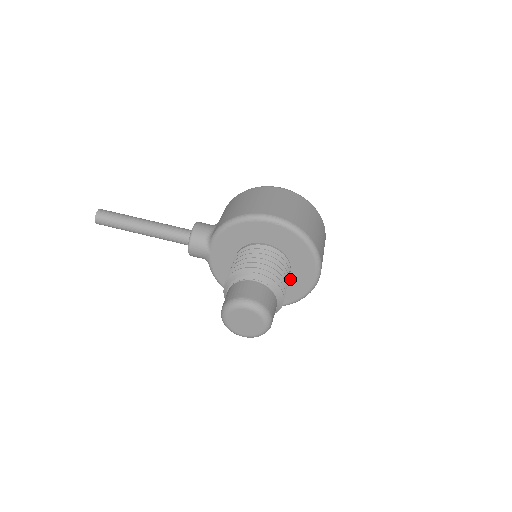
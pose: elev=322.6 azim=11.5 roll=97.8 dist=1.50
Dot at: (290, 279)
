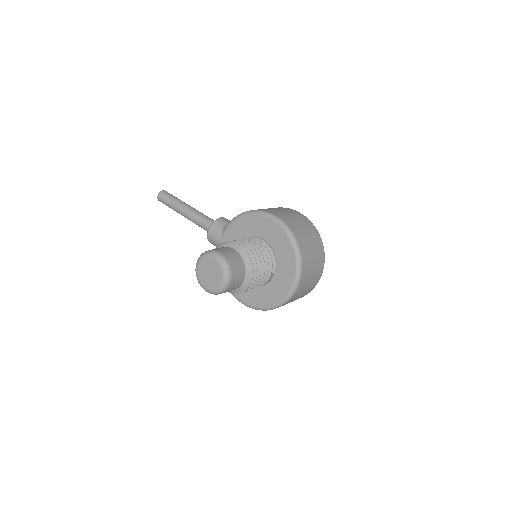
Dot at: (273, 280)
